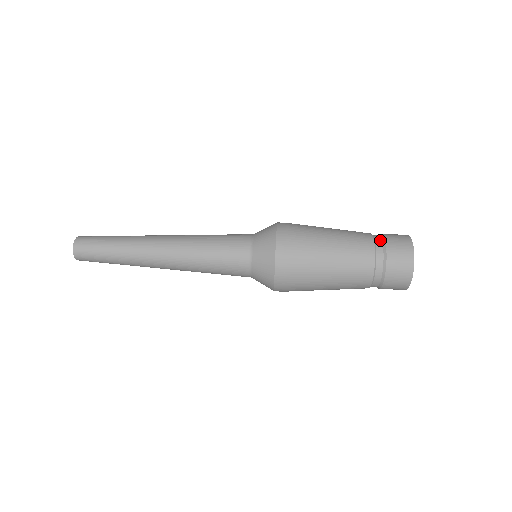
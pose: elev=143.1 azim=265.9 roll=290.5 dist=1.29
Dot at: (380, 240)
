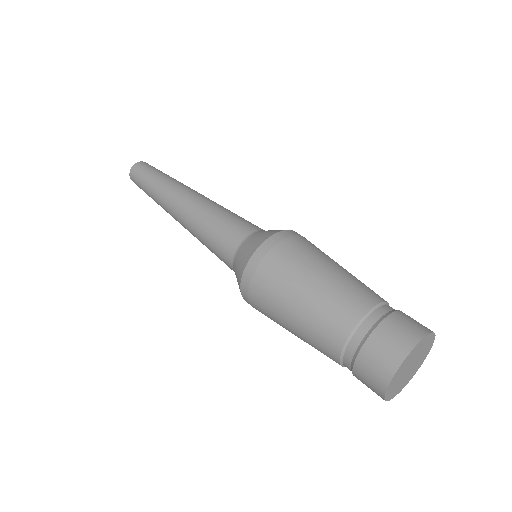
Dot at: (391, 308)
